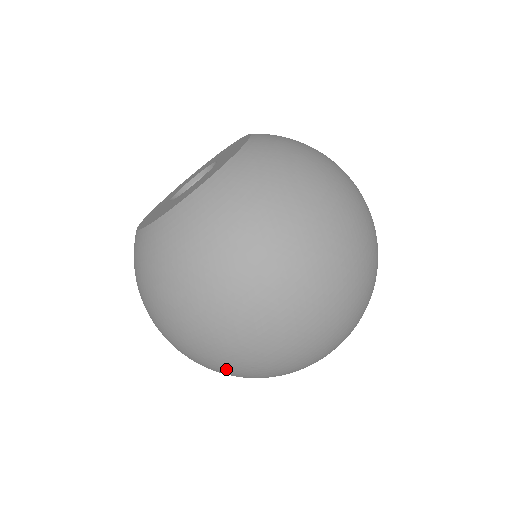
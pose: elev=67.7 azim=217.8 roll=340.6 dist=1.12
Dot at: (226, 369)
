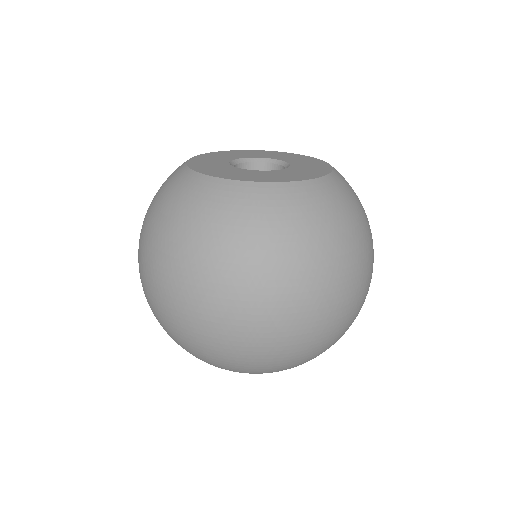
Dot at: occluded
